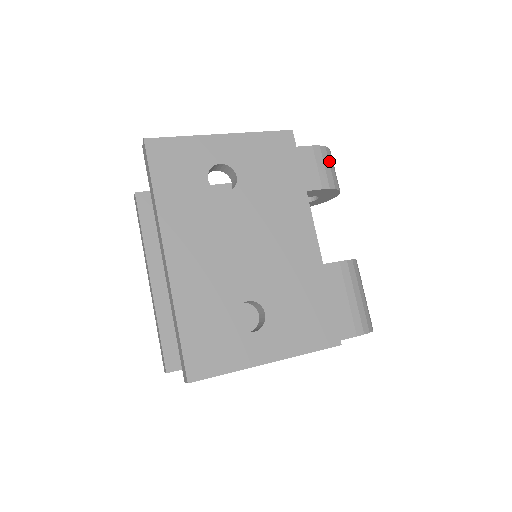
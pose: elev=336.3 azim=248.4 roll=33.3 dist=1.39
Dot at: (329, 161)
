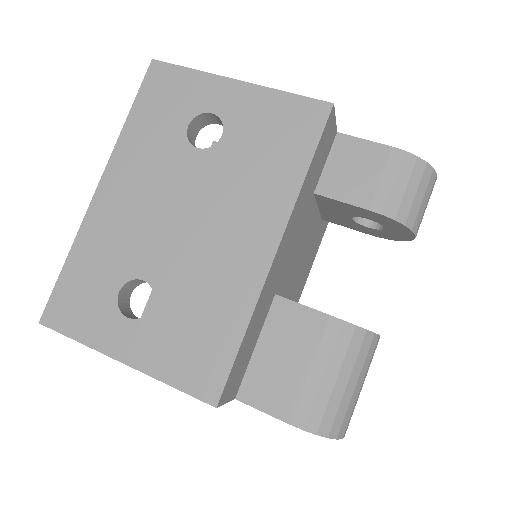
Dot at: (411, 178)
